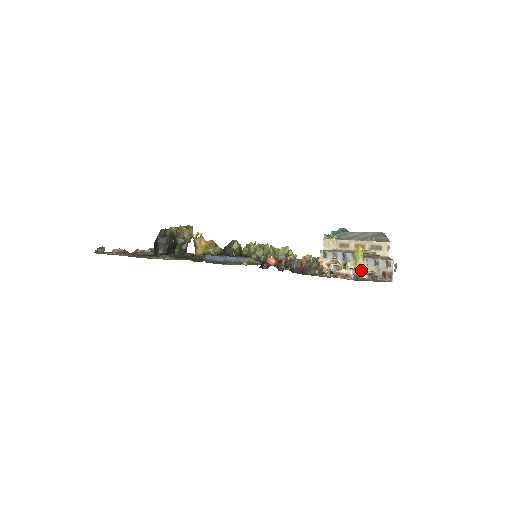
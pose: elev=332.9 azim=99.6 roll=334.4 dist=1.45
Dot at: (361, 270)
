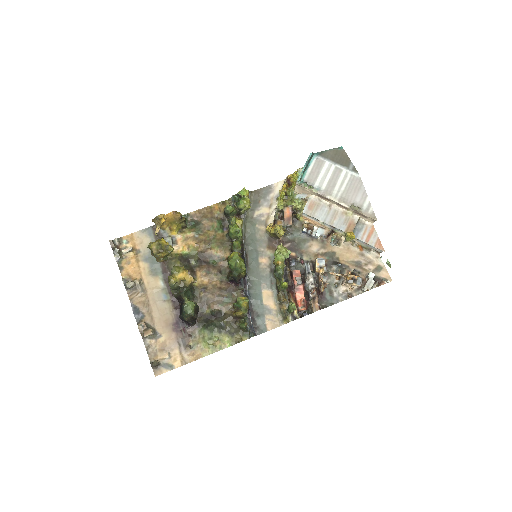
Dot at: (351, 241)
